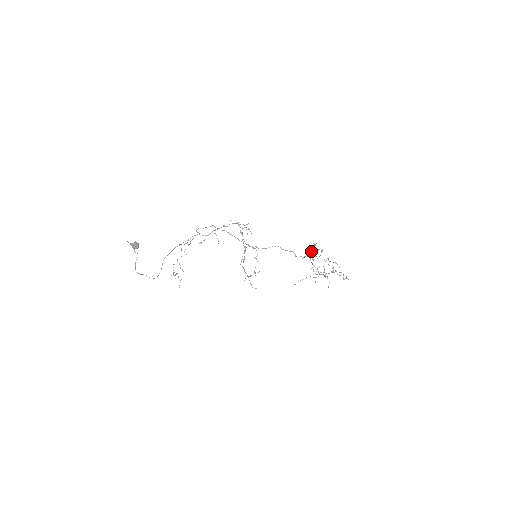
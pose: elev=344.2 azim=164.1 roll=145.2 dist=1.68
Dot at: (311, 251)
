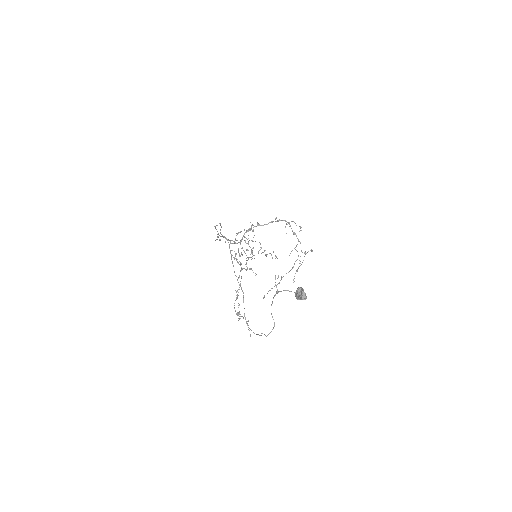
Dot at: (239, 232)
